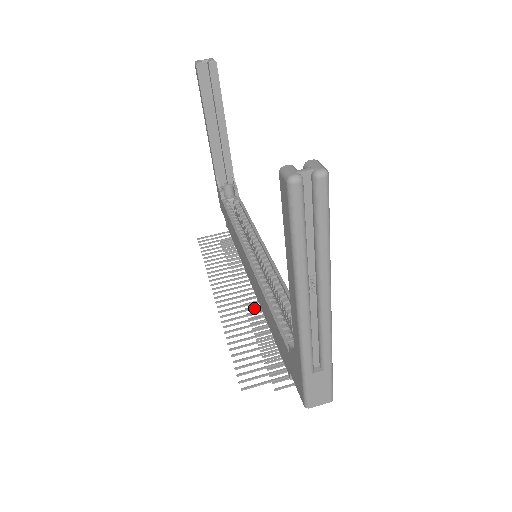
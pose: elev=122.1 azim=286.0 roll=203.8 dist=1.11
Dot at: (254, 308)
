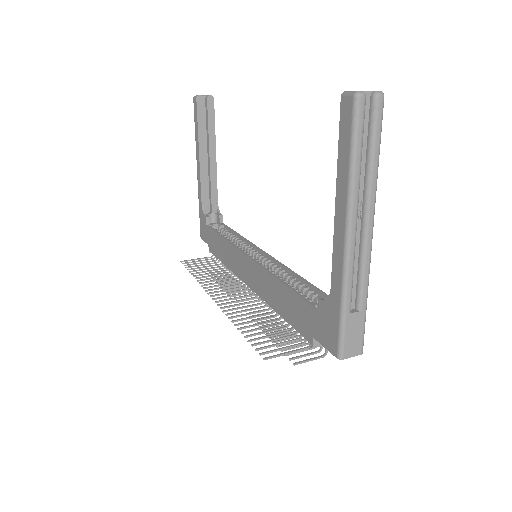
Dot at: (256, 304)
